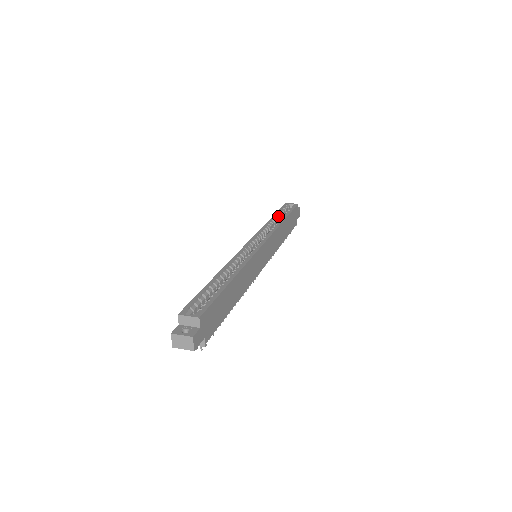
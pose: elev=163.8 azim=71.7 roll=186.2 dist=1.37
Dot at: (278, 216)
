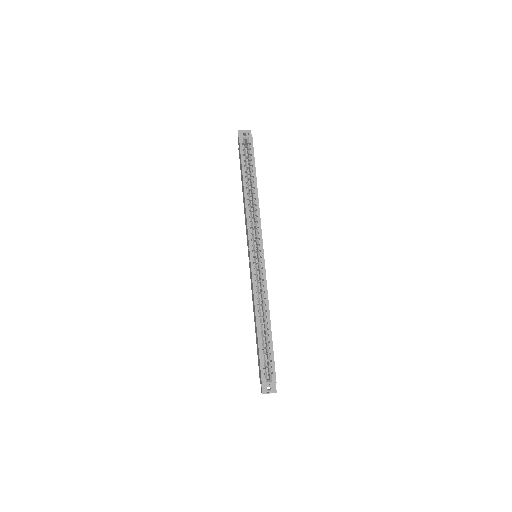
Dot at: (247, 179)
